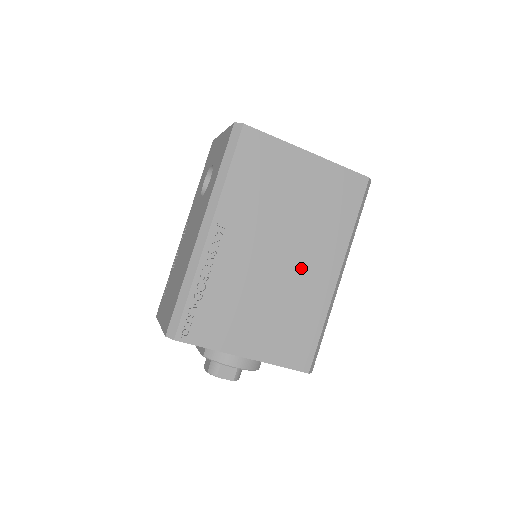
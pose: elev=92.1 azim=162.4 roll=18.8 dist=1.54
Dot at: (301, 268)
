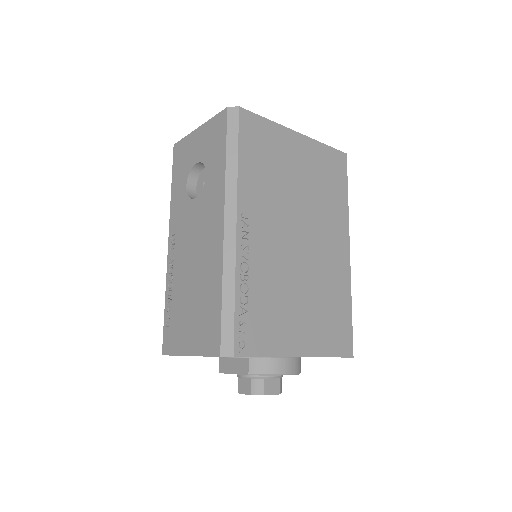
Dot at: (321, 250)
